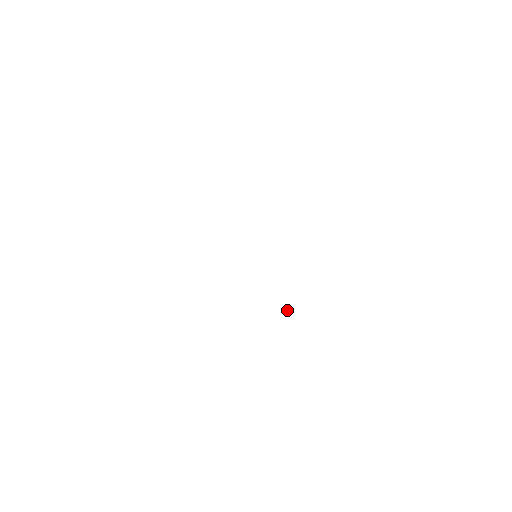
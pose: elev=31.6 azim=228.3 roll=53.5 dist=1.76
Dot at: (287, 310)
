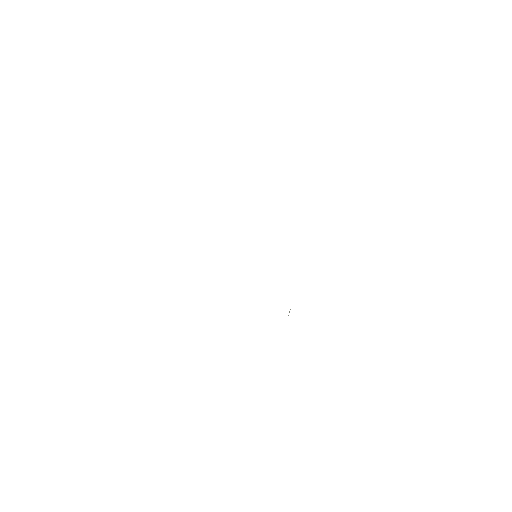
Dot at: (289, 311)
